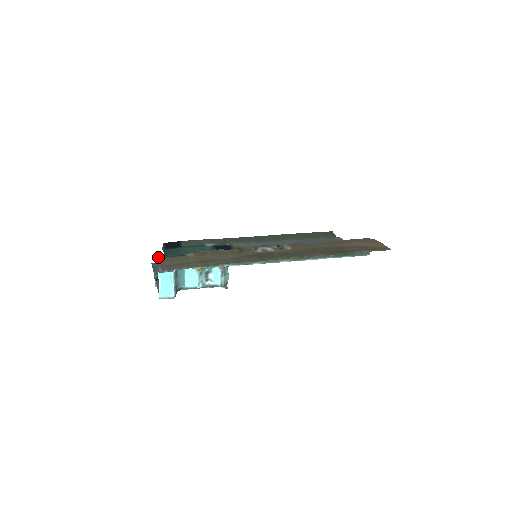
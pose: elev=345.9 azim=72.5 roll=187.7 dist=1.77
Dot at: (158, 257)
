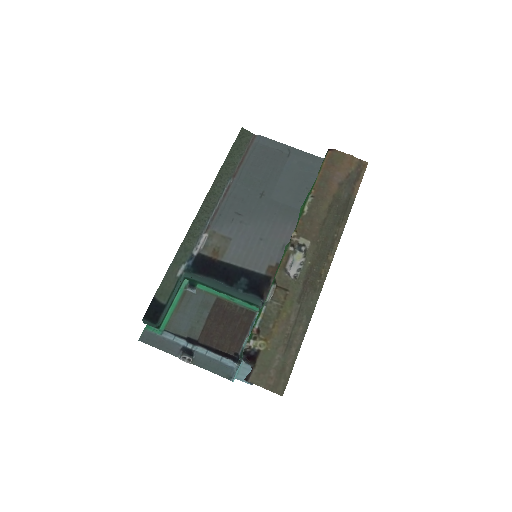
Dot at: occluded
